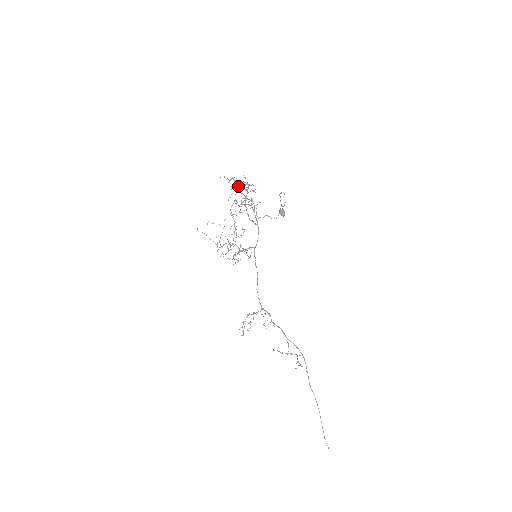
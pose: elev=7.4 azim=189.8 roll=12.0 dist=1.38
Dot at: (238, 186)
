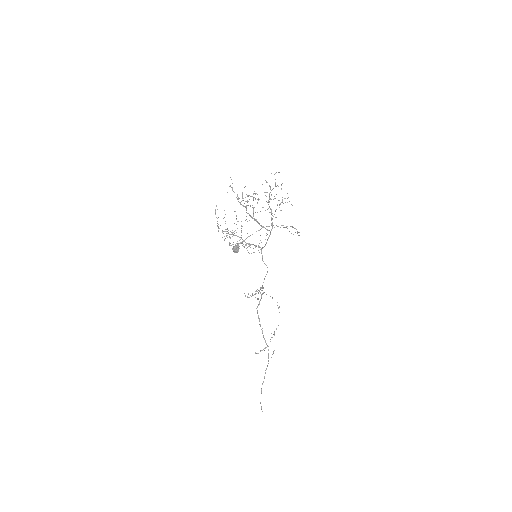
Dot at: occluded
